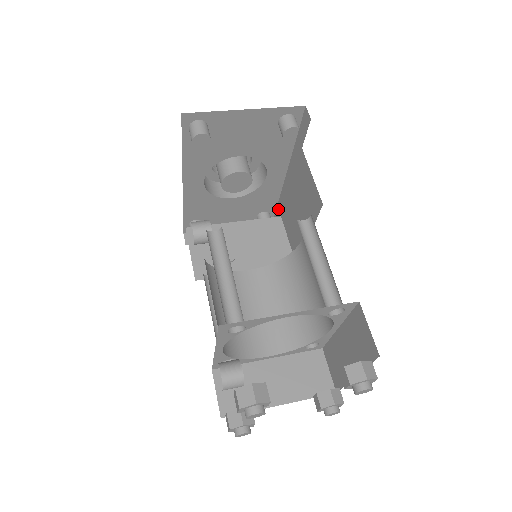
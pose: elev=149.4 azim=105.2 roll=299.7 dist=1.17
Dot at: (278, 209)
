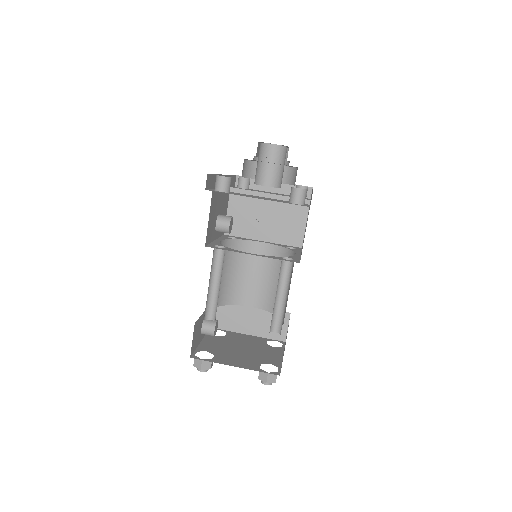
Dot at: occluded
